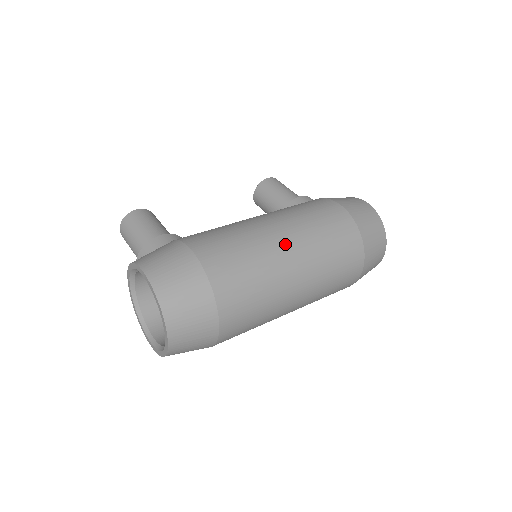
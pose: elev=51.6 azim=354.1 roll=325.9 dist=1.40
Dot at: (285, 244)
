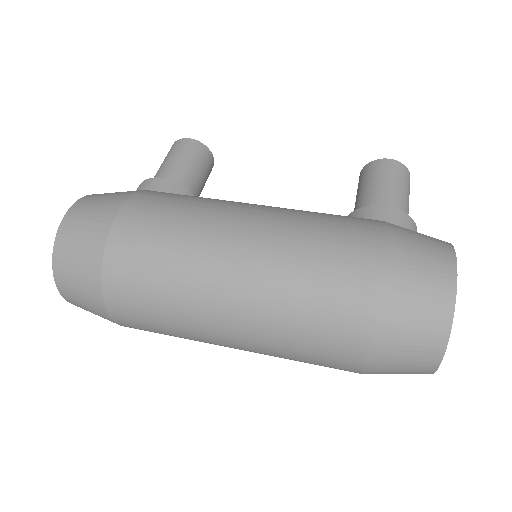
Dot at: (230, 262)
